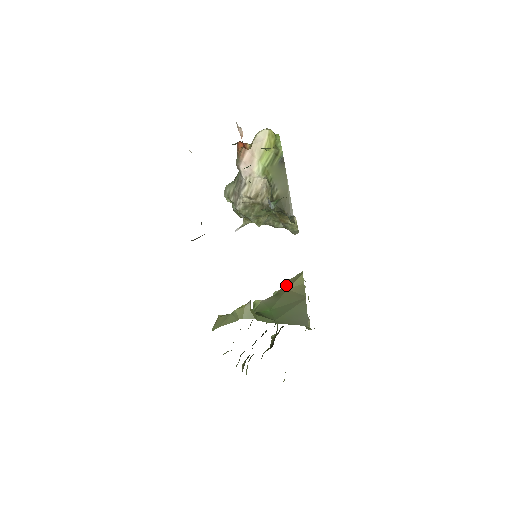
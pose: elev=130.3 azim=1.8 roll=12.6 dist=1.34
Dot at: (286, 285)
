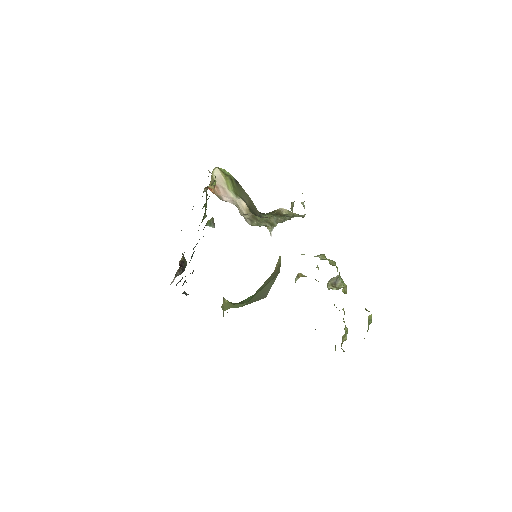
Dot at: occluded
